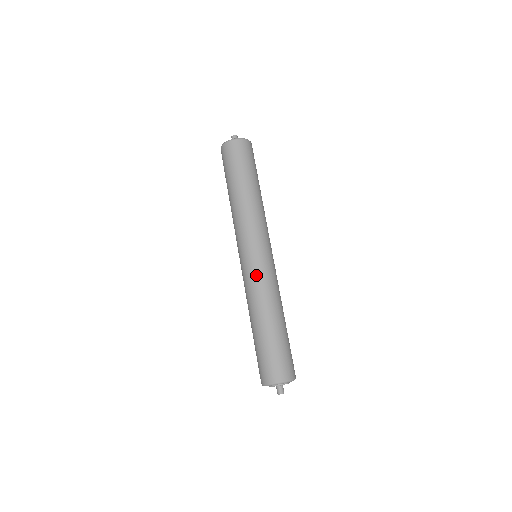
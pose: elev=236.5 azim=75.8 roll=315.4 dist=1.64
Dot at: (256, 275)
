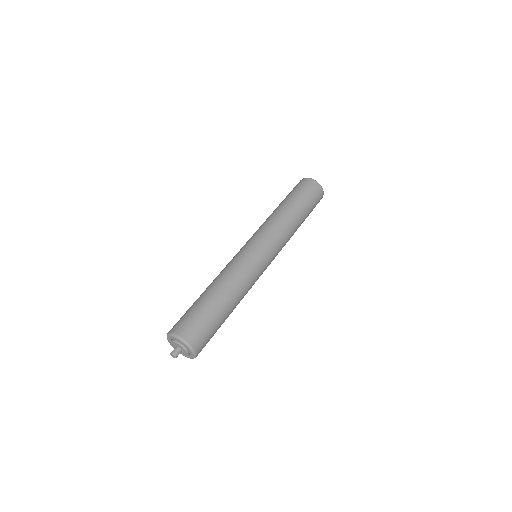
Dot at: (250, 263)
